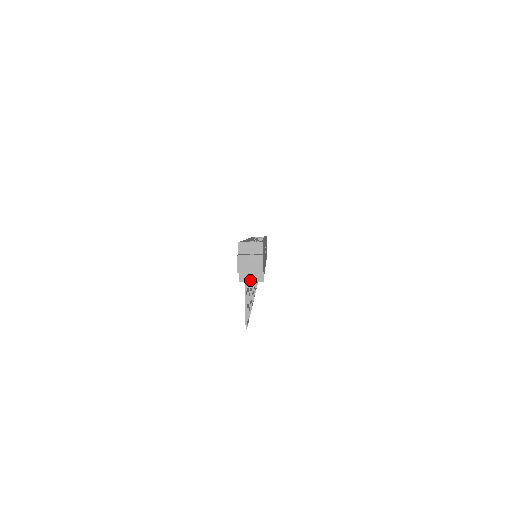
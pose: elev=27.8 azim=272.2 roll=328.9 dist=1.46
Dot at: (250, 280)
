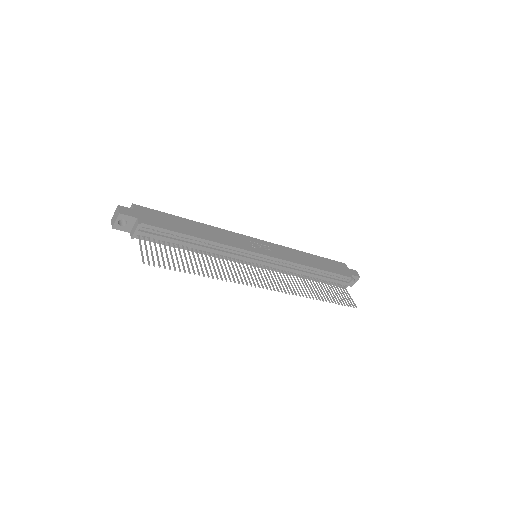
Dot at: (134, 231)
